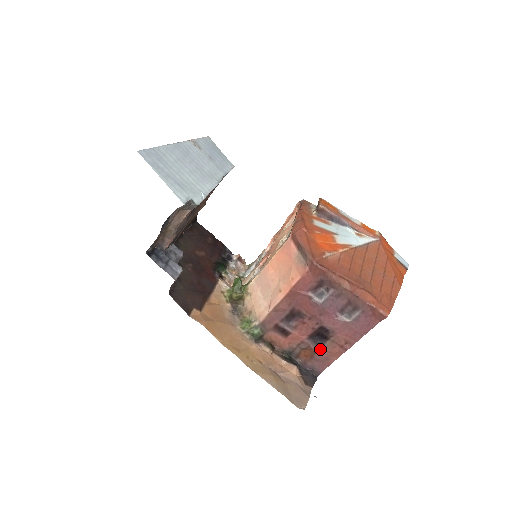
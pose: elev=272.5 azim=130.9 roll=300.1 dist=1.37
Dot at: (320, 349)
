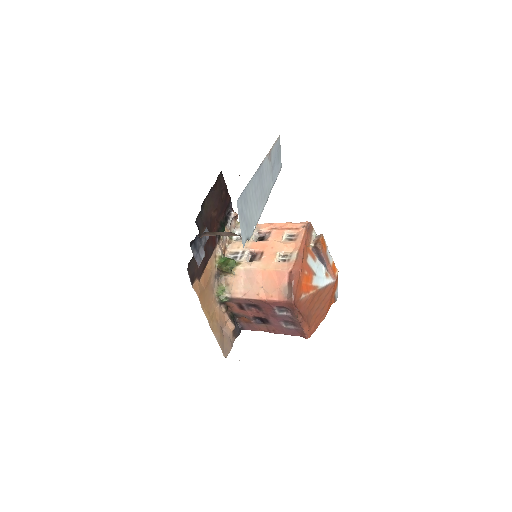
Dot at: (255, 324)
